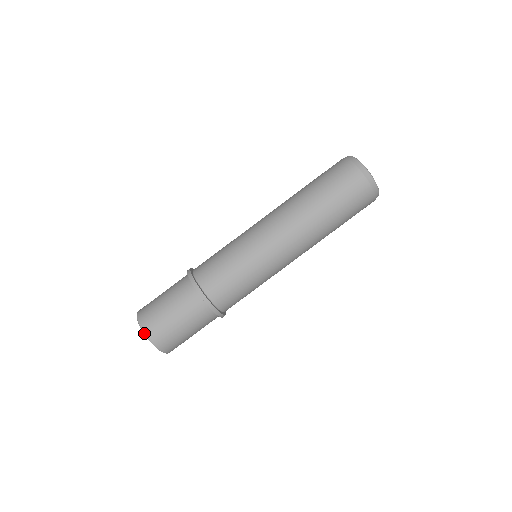
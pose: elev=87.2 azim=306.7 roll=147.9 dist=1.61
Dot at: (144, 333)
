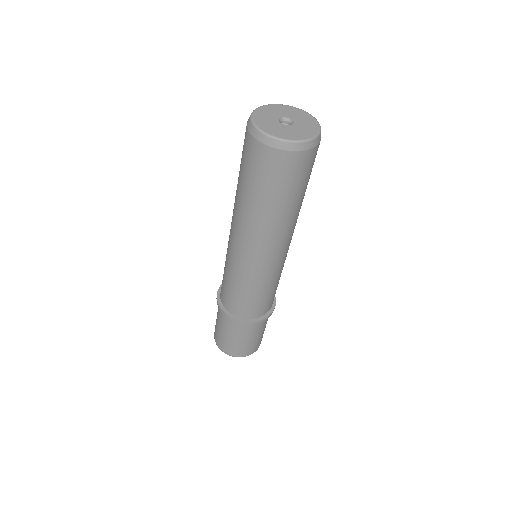
Dot at: (219, 348)
